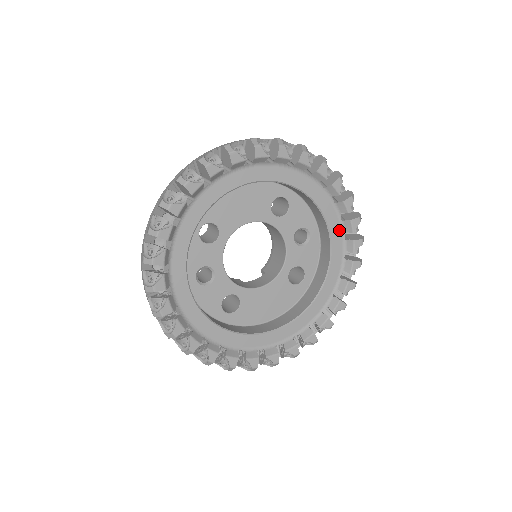
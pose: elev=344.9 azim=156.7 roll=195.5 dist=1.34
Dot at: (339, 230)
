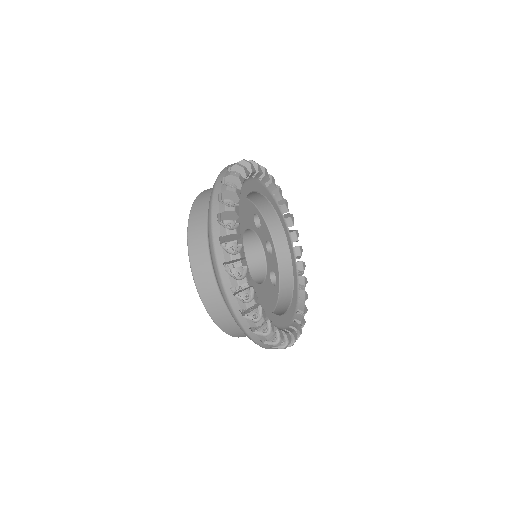
Dot at: (289, 240)
